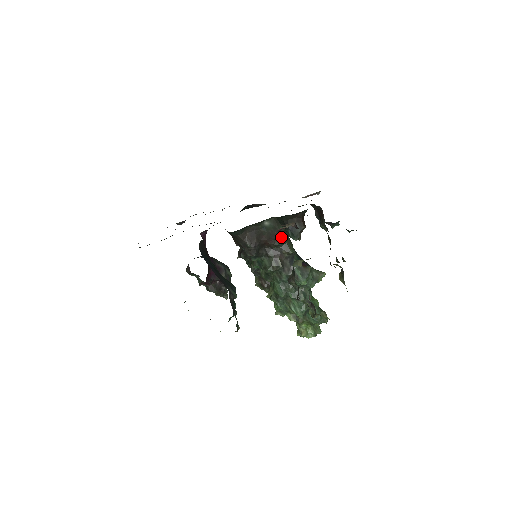
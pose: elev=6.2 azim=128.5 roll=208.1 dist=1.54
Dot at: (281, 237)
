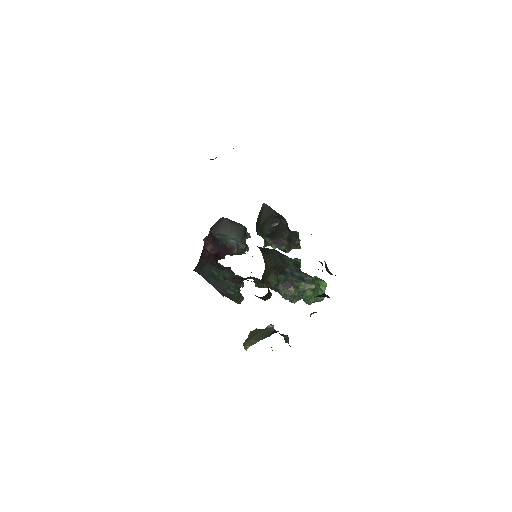
Dot at: (259, 281)
